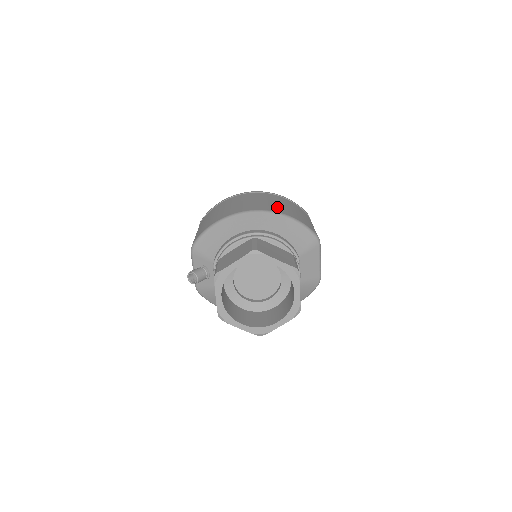
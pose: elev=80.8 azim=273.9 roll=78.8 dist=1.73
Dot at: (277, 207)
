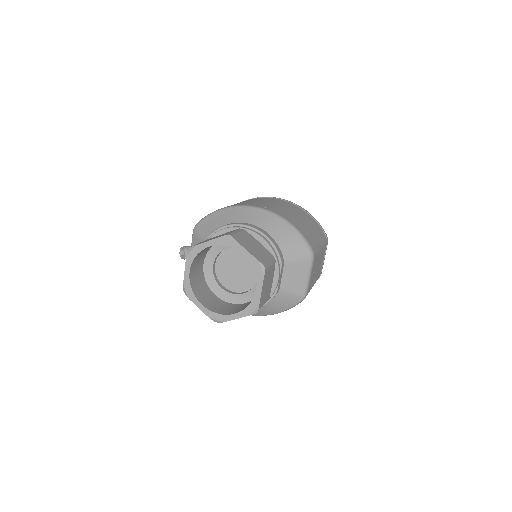
Dot at: (285, 213)
